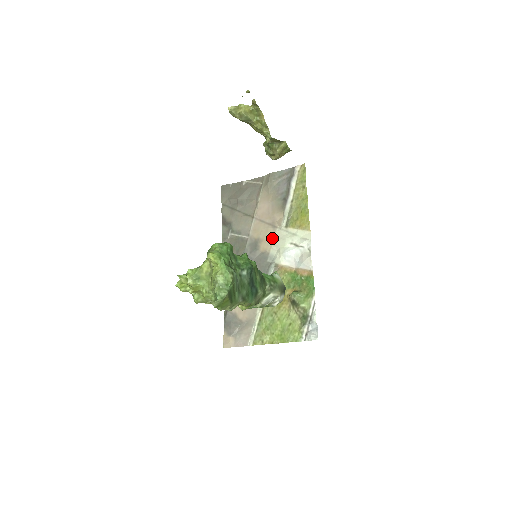
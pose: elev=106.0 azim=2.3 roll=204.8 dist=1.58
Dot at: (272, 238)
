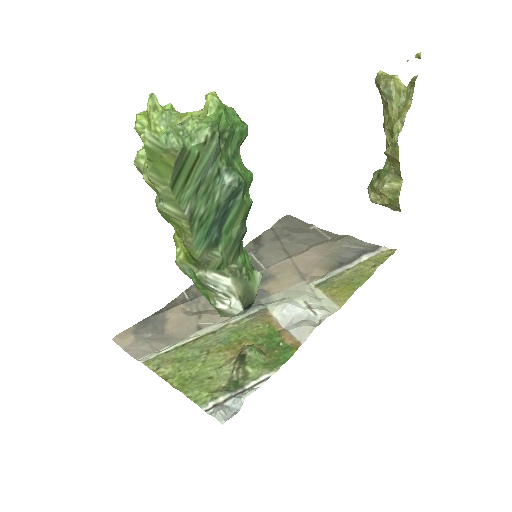
Dot at: (289, 285)
